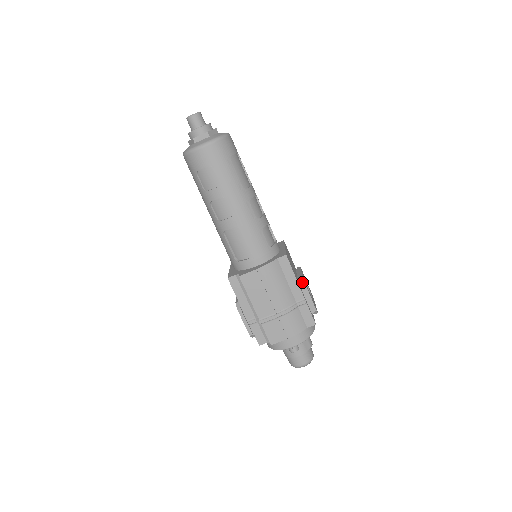
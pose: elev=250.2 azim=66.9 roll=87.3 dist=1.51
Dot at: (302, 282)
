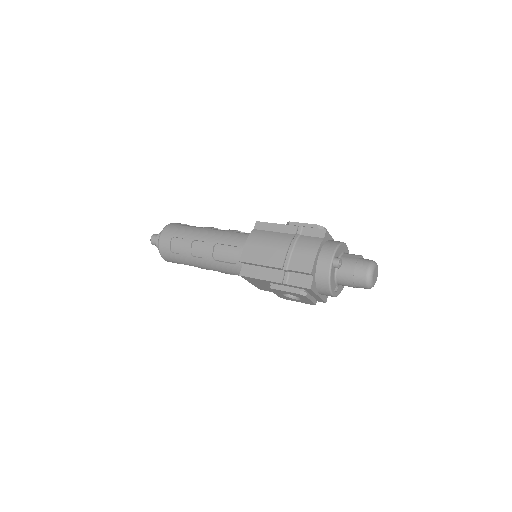
Dot at: (288, 224)
